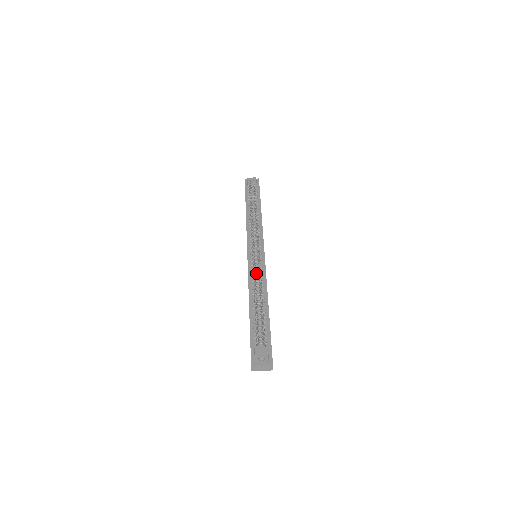
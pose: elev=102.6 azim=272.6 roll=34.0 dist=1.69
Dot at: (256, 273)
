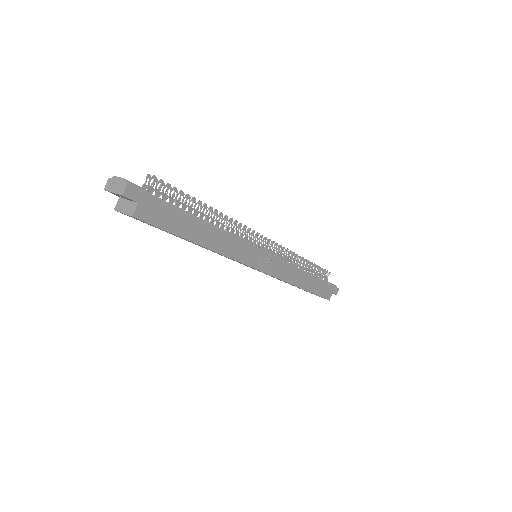
Dot at: occluded
